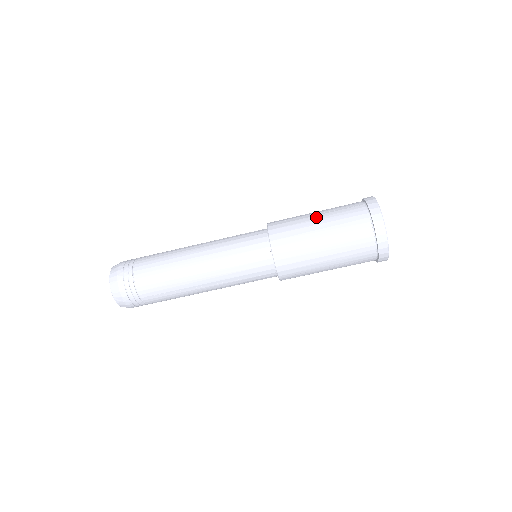
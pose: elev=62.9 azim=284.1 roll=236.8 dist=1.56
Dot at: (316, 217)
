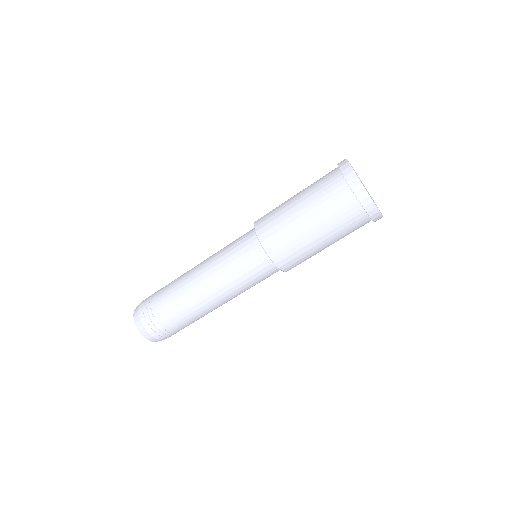
Dot at: occluded
